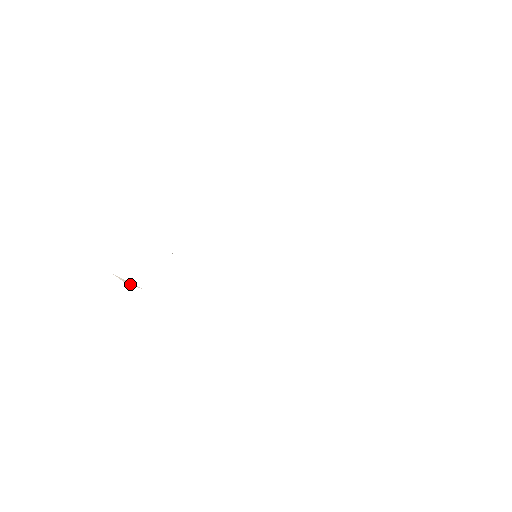
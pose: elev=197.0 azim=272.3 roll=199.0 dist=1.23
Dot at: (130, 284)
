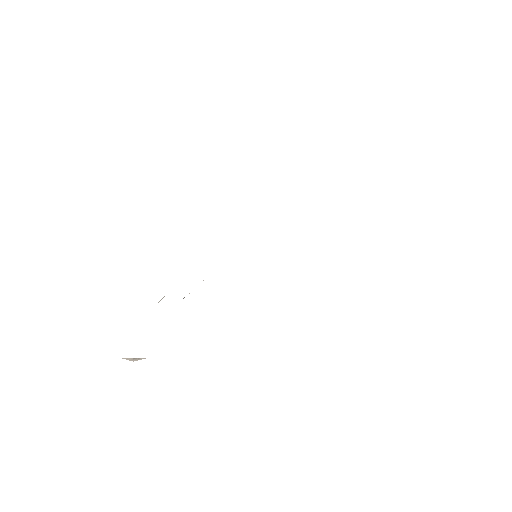
Dot at: (137, 360)
